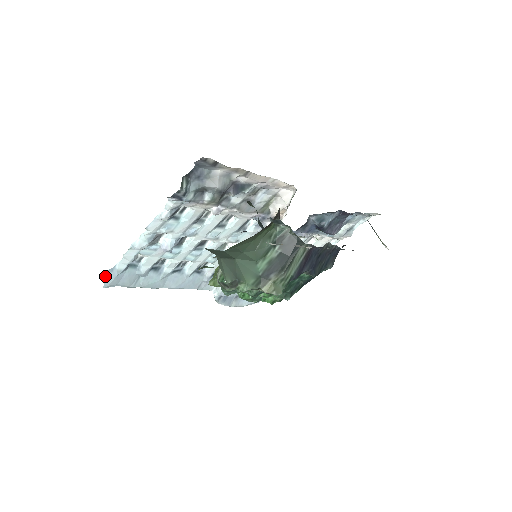
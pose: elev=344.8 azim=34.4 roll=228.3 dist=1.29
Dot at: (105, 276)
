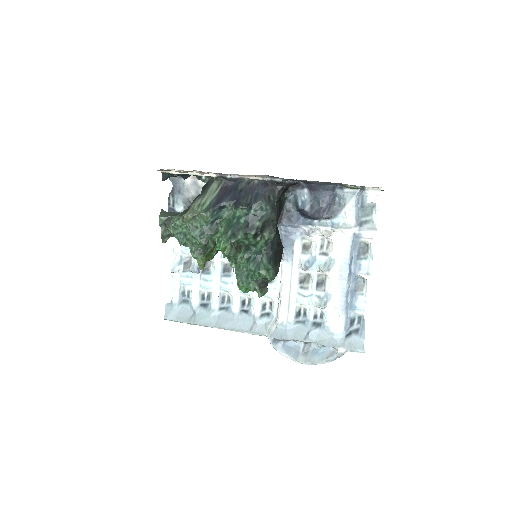
Dot at: (166, 309)
